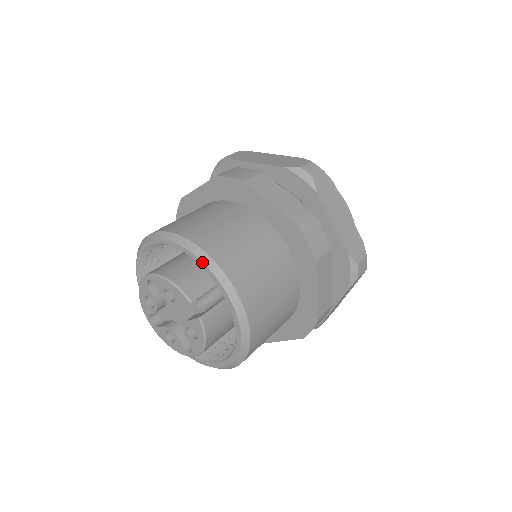
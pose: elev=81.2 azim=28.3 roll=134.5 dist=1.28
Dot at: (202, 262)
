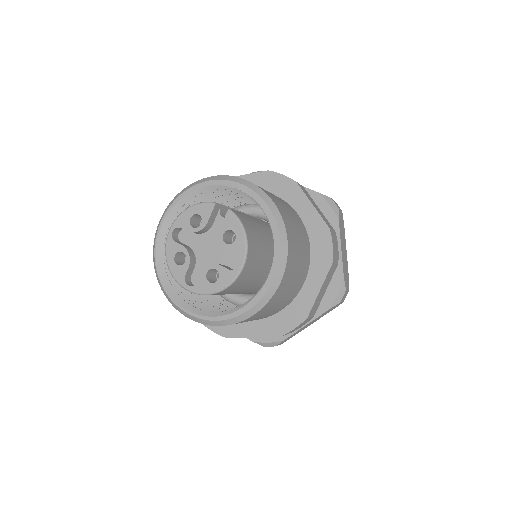
Dot at: (211, 180)
